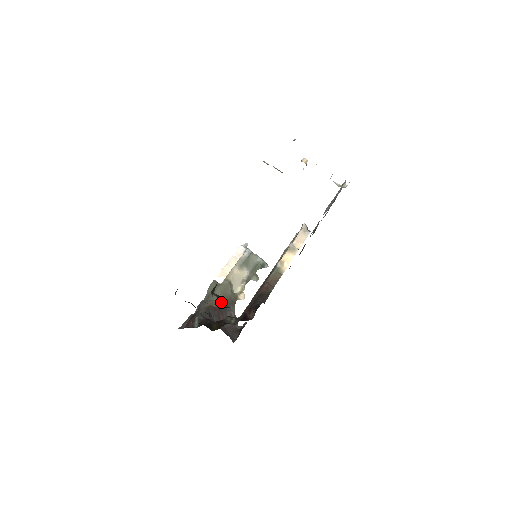
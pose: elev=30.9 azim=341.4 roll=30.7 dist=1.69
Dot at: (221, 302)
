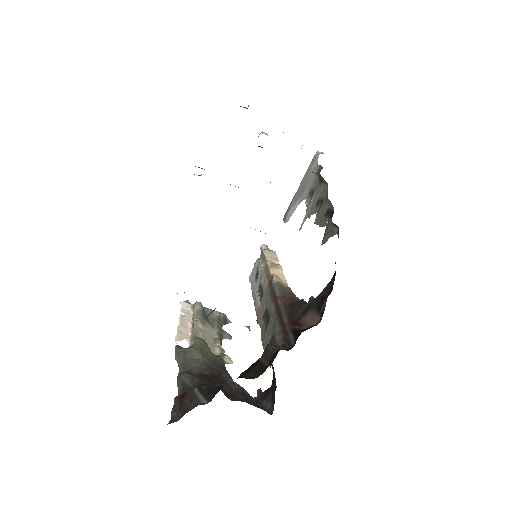
Dot at: (209, 367)
